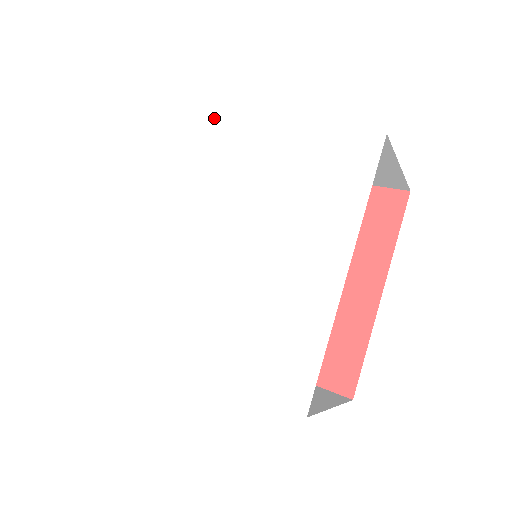
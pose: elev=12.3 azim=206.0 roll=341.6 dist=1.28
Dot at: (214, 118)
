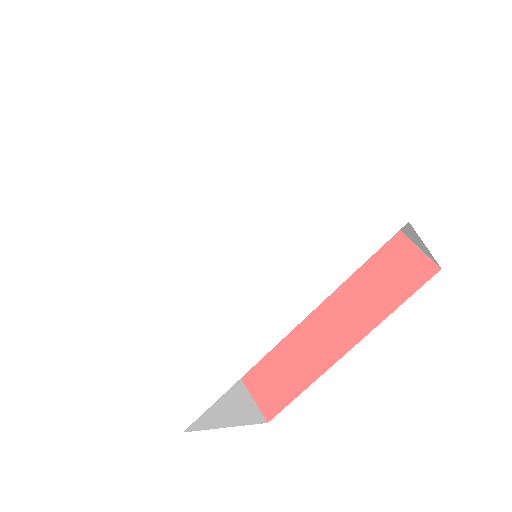
Dot at: (132, 197)
